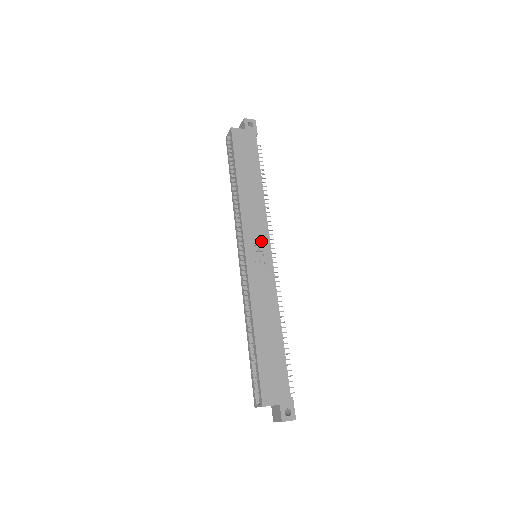
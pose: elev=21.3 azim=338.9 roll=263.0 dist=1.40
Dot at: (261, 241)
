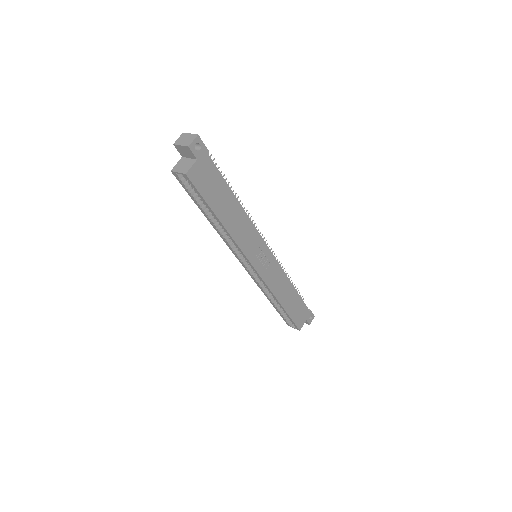
Dot at: (260, 249)
